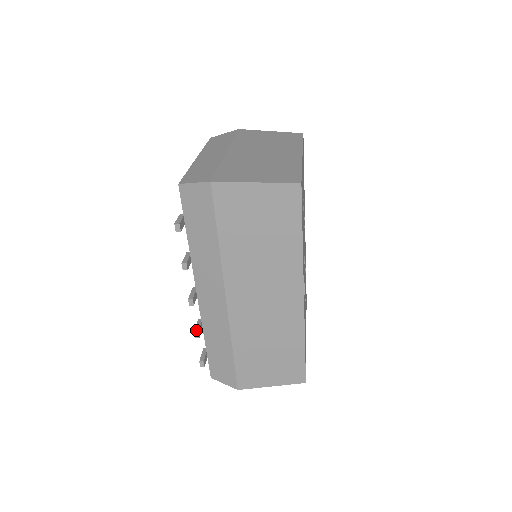
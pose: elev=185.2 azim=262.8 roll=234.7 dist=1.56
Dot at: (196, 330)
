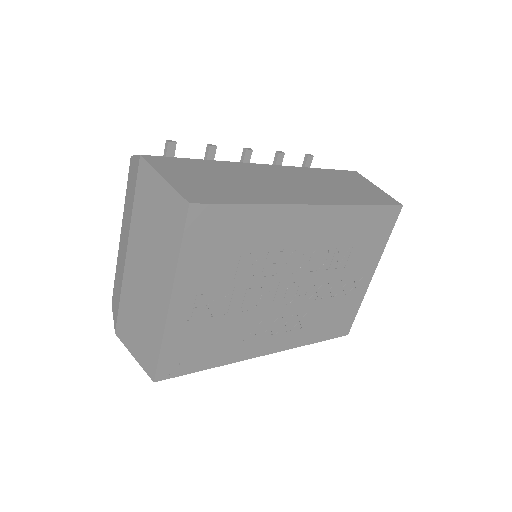
Dot at: occluded
